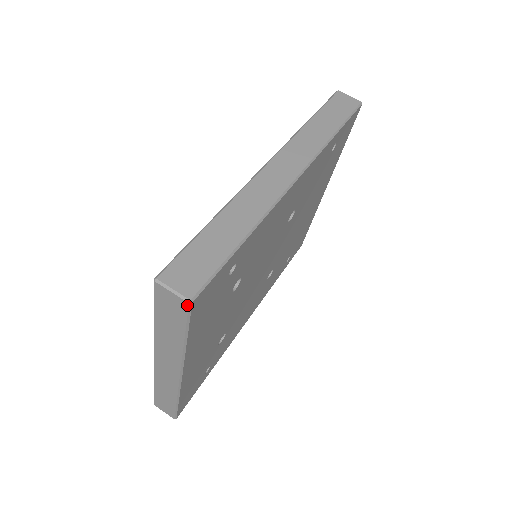
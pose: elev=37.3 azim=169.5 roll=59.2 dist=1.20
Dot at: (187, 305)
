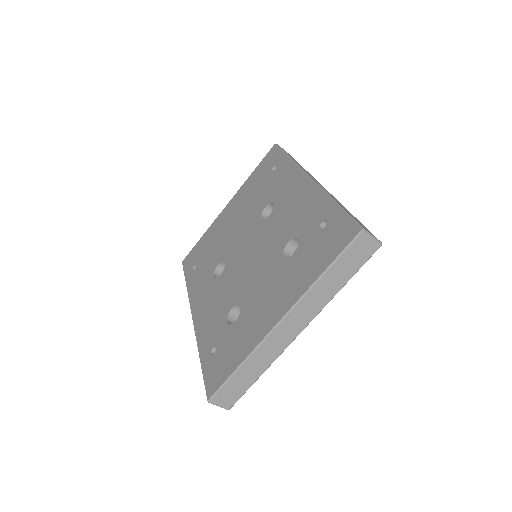
Dot at: (378, 247)
